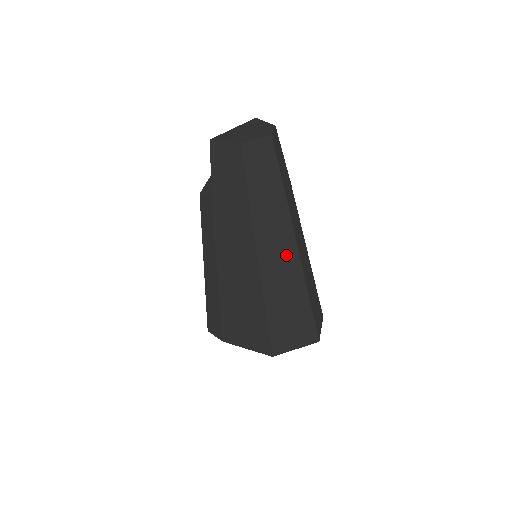
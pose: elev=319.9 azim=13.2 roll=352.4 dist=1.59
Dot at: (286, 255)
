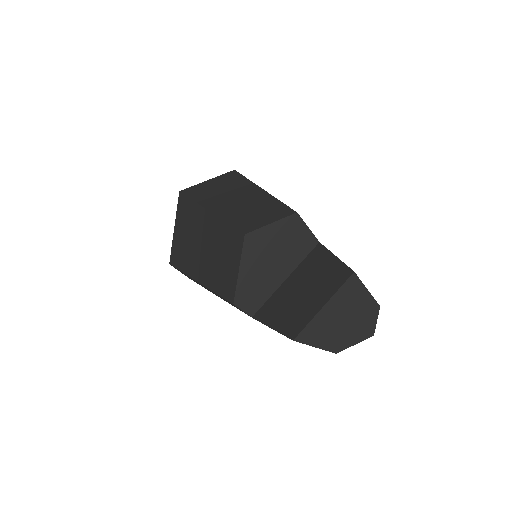
Dot at: occluded
